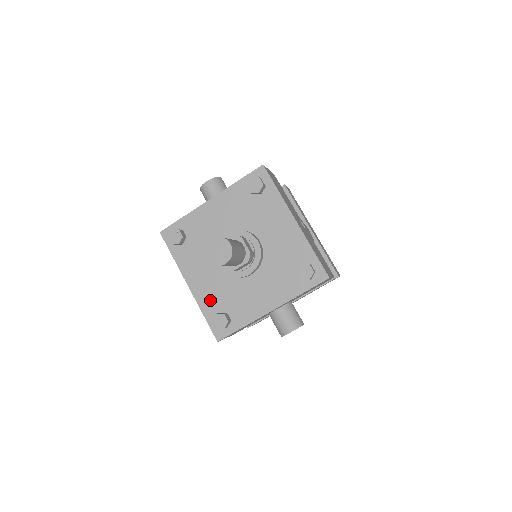
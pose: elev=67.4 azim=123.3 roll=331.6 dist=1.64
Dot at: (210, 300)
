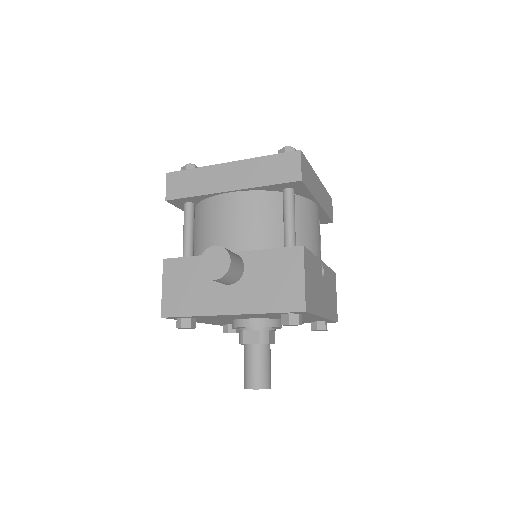
Dot at: occluded
